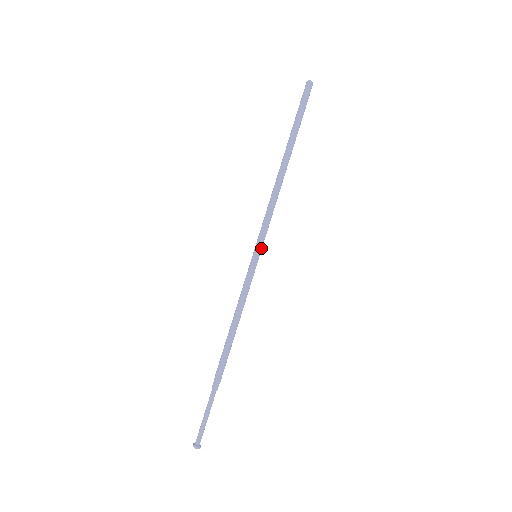
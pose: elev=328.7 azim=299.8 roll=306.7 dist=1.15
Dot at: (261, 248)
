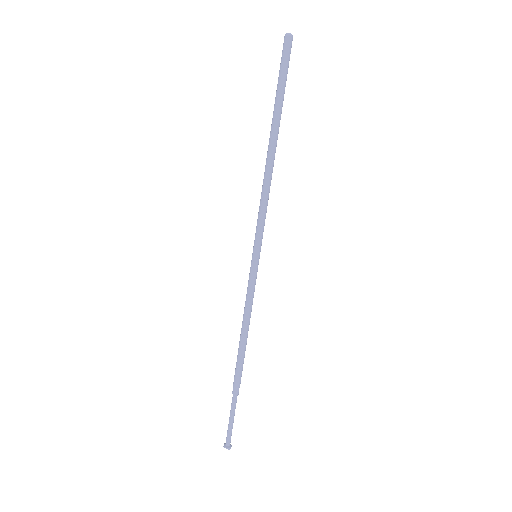
Dot at: (260, 247)
